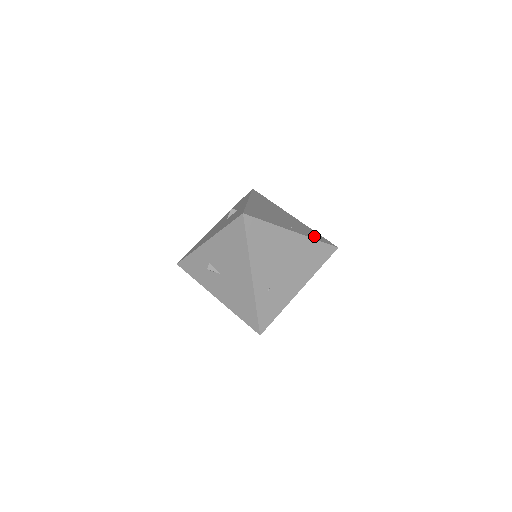
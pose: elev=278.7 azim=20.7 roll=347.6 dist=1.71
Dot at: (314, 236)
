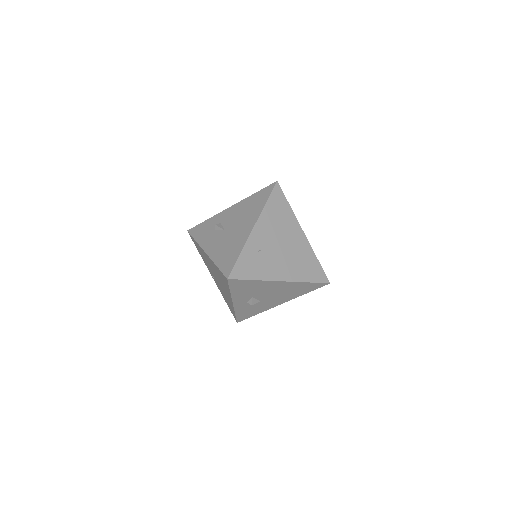
Dot at: occluded
